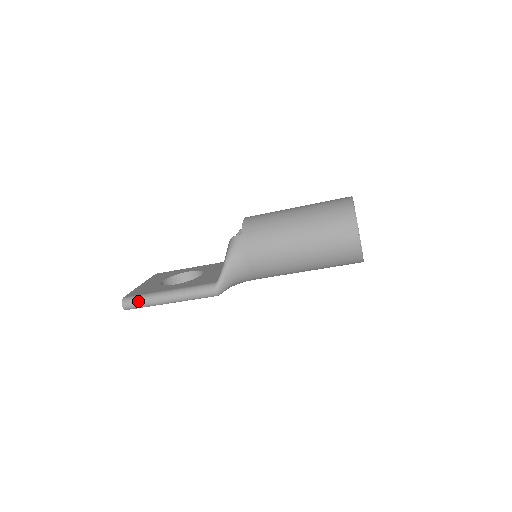
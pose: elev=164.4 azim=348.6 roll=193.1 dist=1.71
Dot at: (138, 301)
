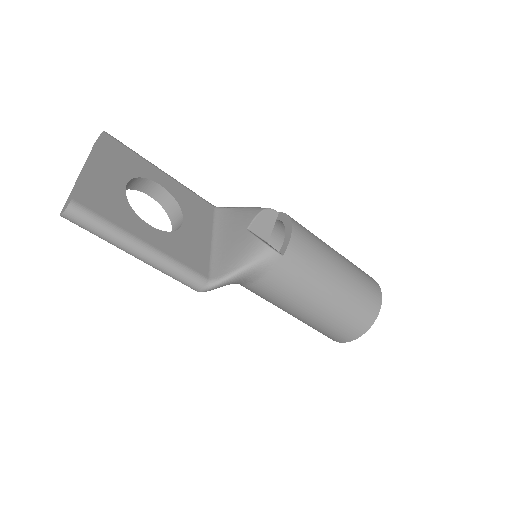
Dot at: (95, 227)
